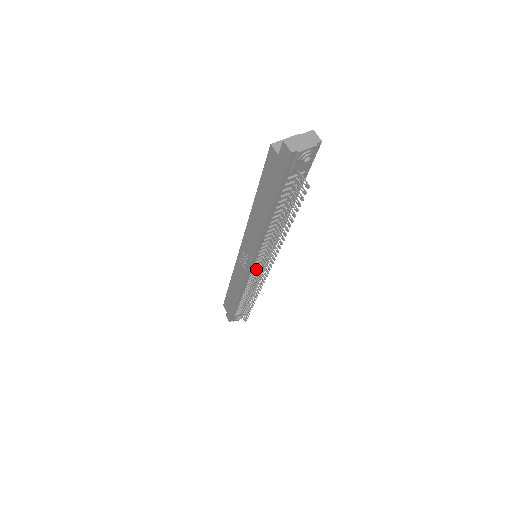
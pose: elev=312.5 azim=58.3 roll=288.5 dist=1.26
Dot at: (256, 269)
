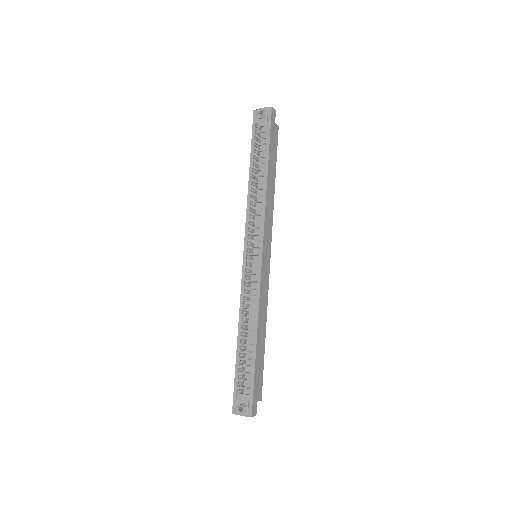
Dot at: (251, 268)
